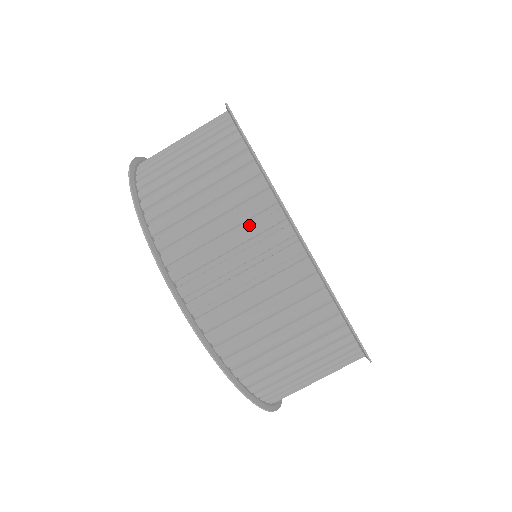
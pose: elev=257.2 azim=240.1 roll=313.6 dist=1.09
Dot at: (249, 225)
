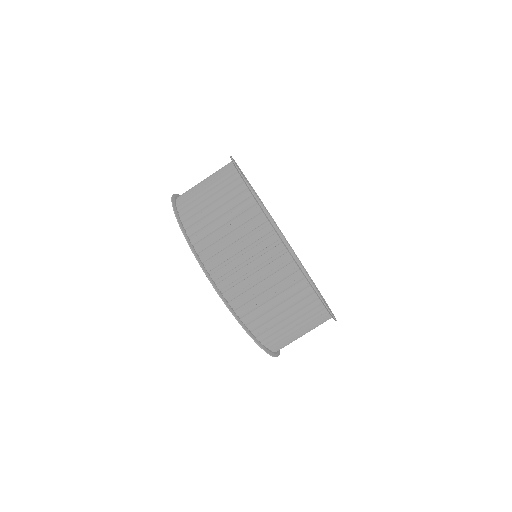
Dot at: (291, 295)
